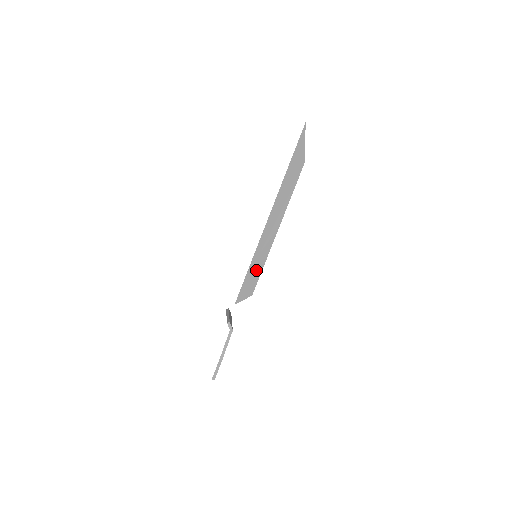
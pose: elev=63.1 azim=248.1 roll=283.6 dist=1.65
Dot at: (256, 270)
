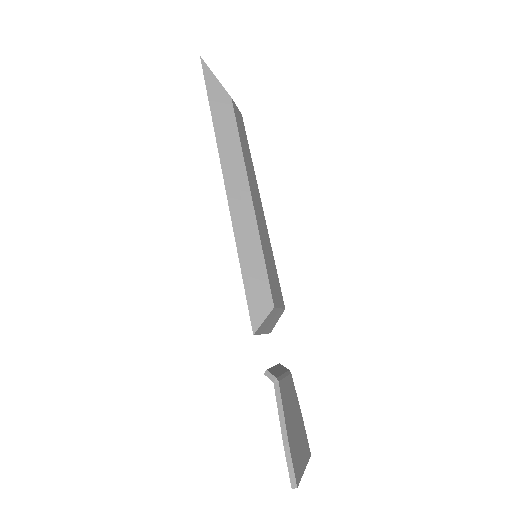
Dot at: (255, 266)
